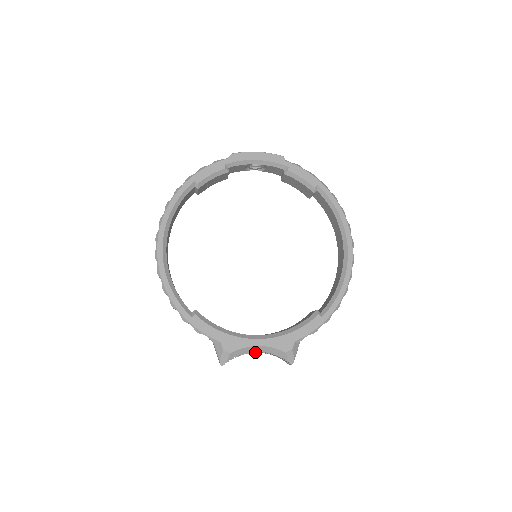
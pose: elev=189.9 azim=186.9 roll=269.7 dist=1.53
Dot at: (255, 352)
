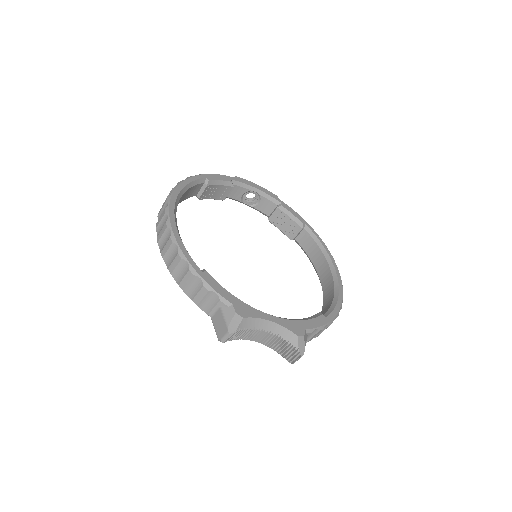
Dot at: (265, 330)
